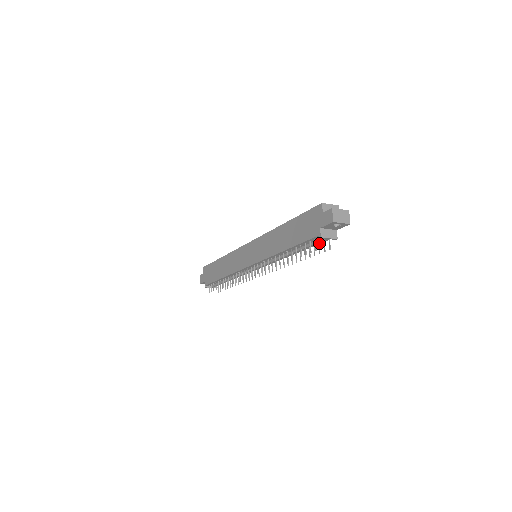
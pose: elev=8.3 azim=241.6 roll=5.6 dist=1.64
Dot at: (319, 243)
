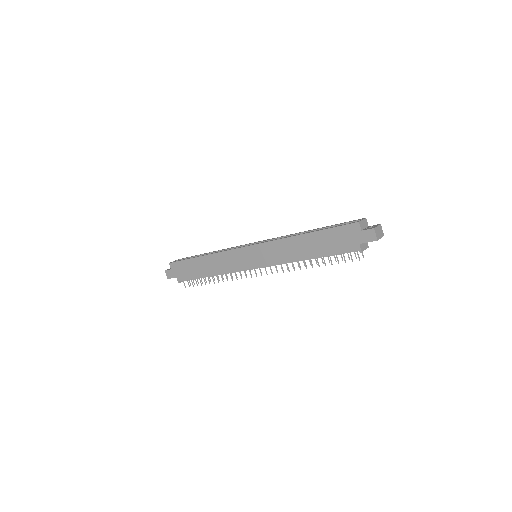
Dot at: occluded
